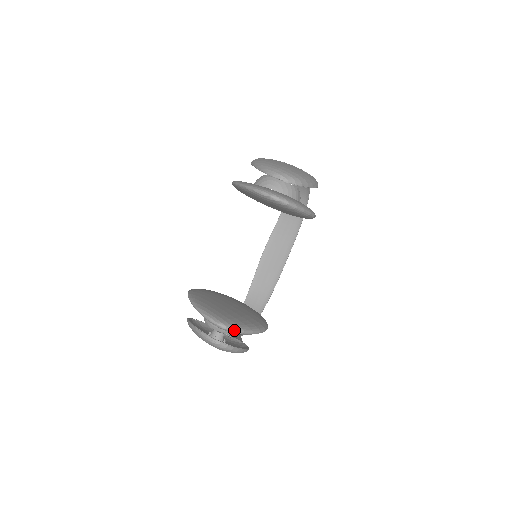
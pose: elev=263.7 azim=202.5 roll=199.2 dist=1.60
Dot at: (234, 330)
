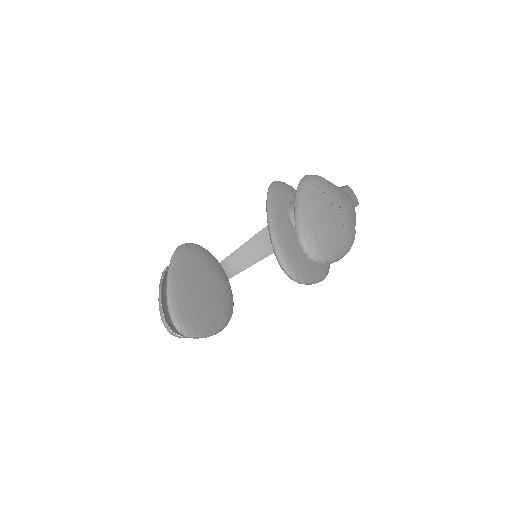
Dot at: (187, 336)
